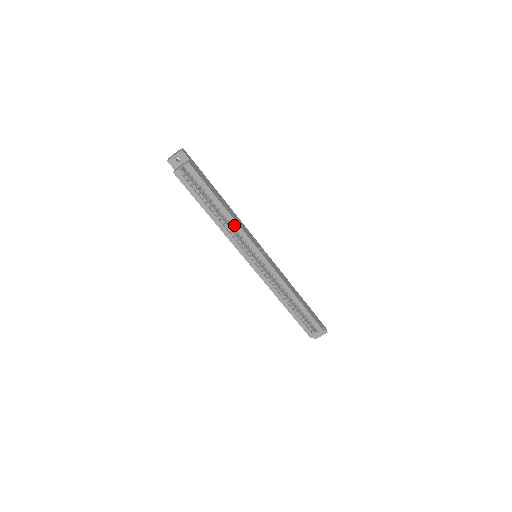
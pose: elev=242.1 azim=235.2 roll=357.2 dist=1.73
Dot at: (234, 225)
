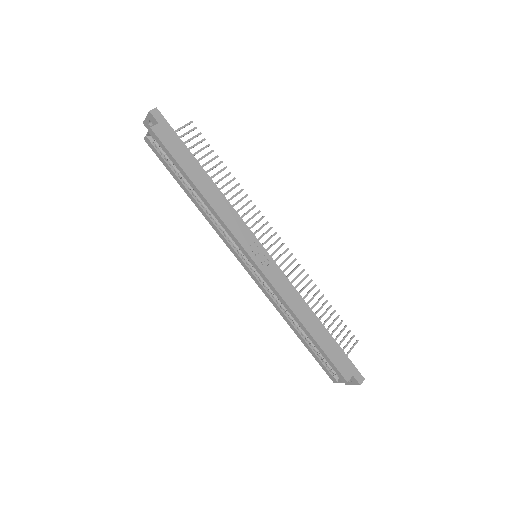
Dot at: (213, 213)
